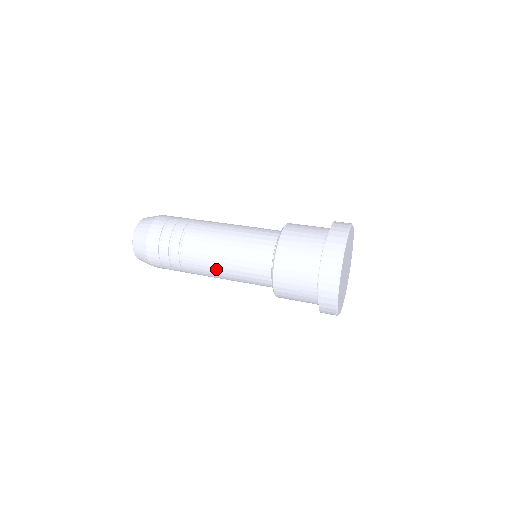
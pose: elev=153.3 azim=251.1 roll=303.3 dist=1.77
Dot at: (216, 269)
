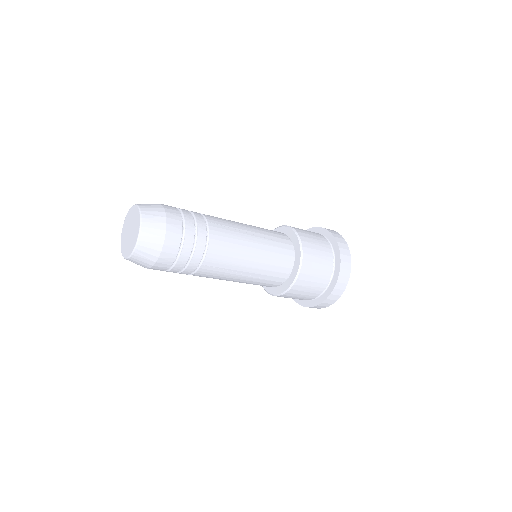
Dot at: (245, 243)
